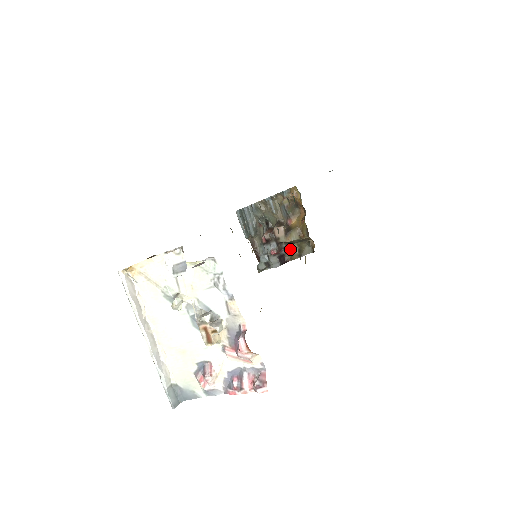
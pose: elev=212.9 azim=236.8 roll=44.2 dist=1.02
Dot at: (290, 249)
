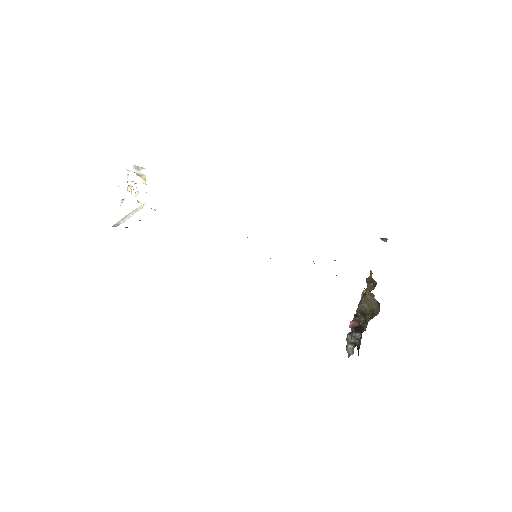
Dot at: (366, 318)
